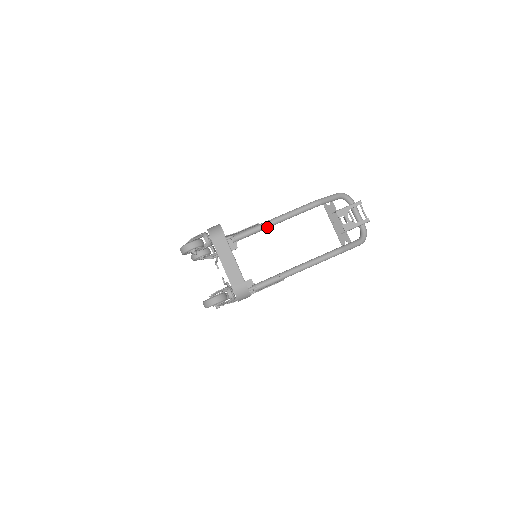
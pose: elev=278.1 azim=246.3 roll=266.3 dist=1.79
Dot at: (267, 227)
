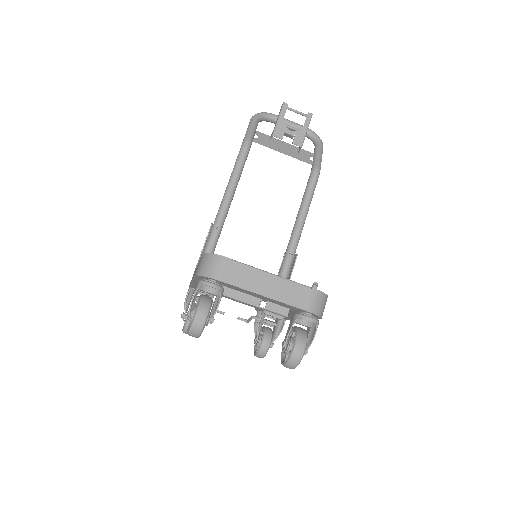
Dot at: (224, 219)
